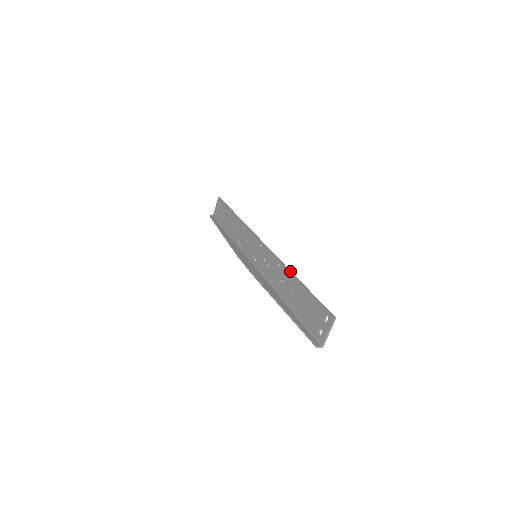
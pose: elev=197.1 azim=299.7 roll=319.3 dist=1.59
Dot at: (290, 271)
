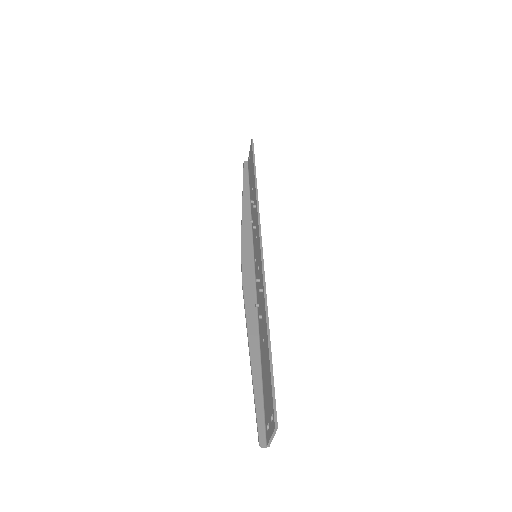
Dot at: (266, 311)
